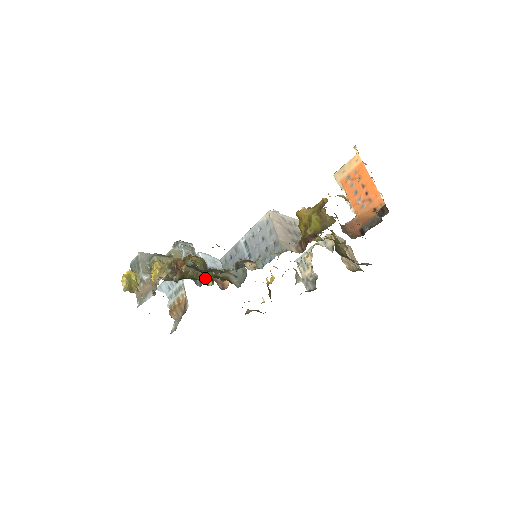
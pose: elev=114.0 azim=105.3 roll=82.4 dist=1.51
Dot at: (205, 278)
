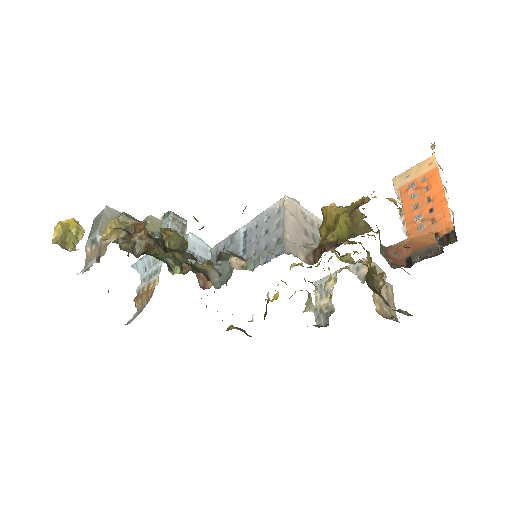
Dot at: (173, 261)
